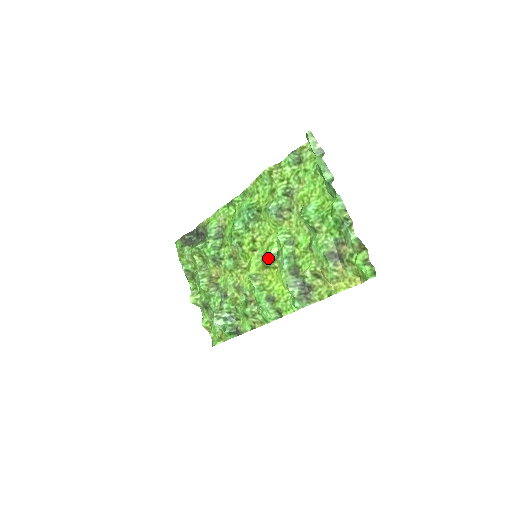
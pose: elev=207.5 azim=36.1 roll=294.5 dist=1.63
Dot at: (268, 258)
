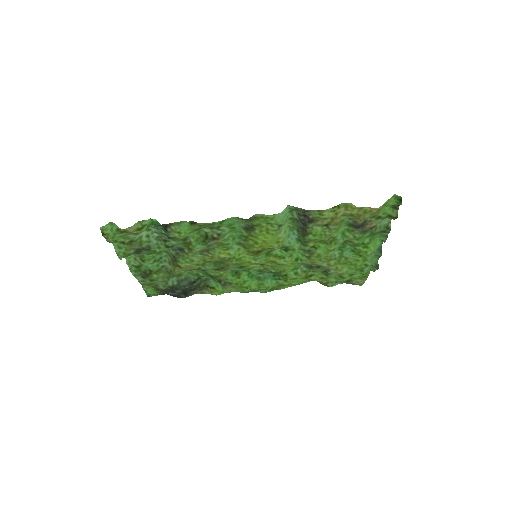
Dot at: (271, 250)
